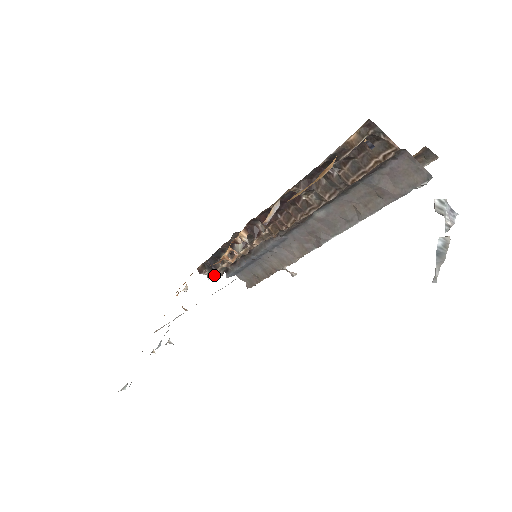
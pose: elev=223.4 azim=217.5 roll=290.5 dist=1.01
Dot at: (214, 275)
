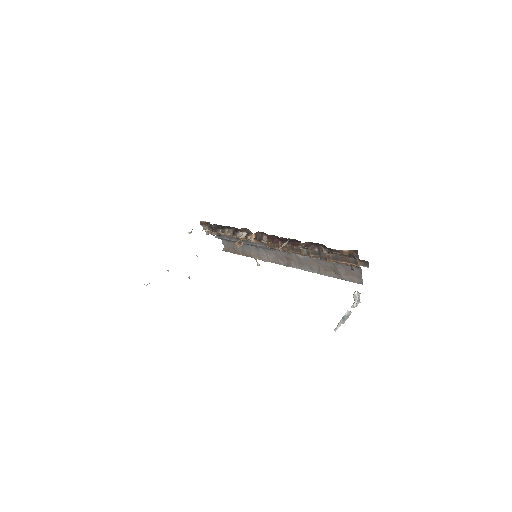
Dot at: (209, 232)
